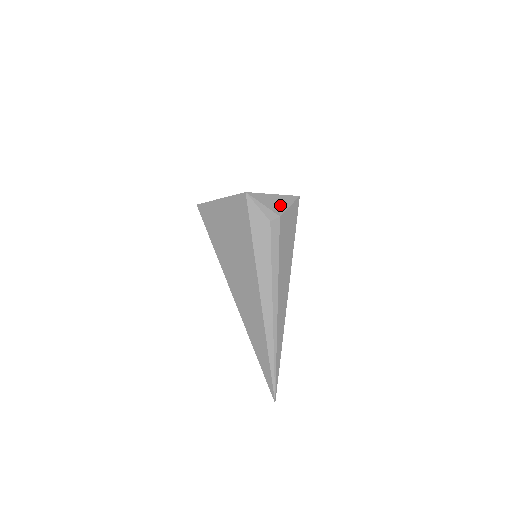
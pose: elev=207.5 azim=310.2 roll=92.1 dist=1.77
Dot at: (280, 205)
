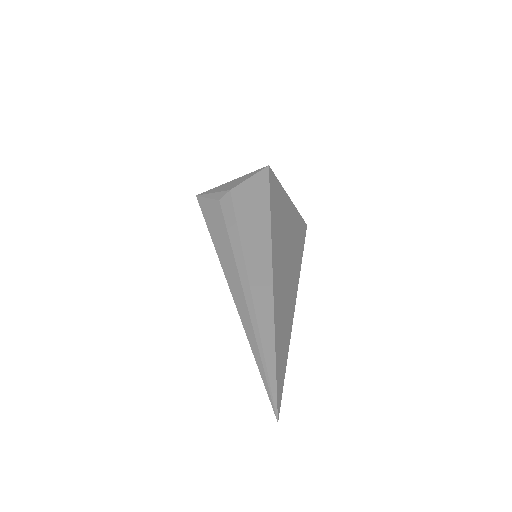
Dot at: (236, 183)
